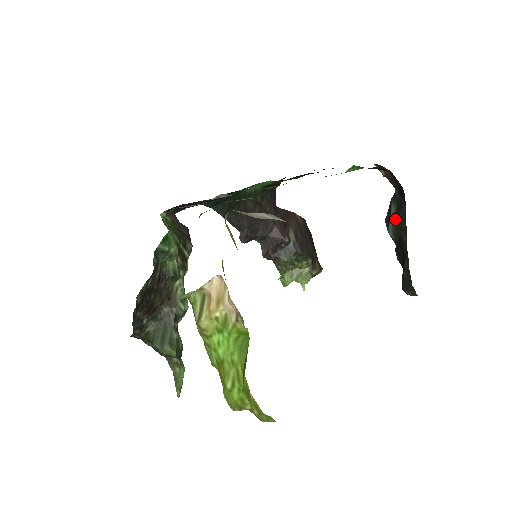
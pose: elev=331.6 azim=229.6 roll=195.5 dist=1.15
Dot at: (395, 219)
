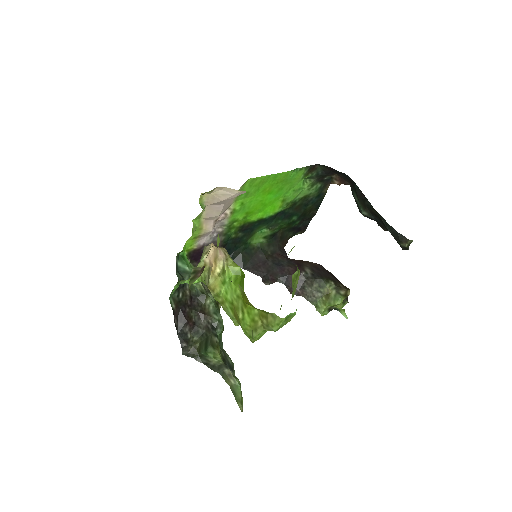
Dot at: (358, 200)
